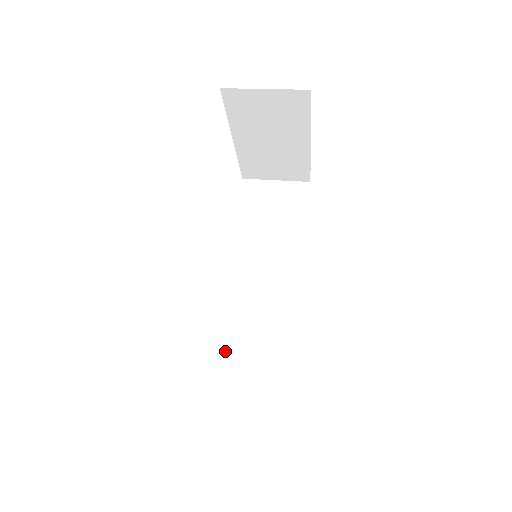
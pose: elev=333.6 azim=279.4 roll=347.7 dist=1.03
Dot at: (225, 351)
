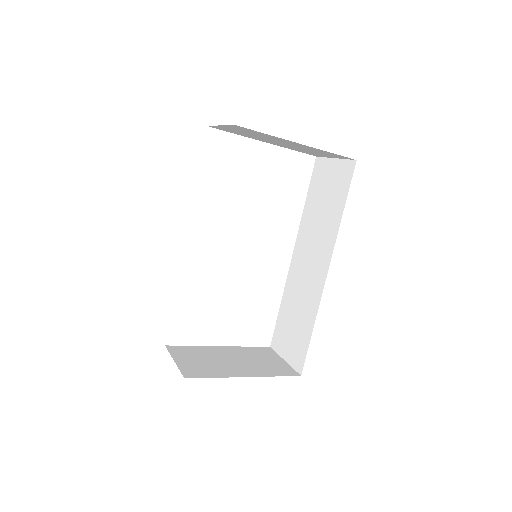
Dot at: (282, 314)
